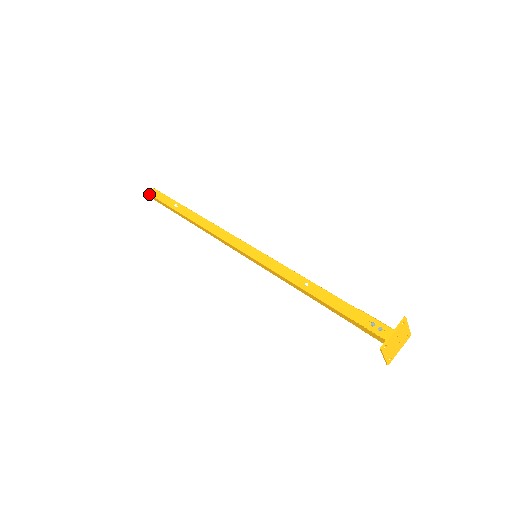
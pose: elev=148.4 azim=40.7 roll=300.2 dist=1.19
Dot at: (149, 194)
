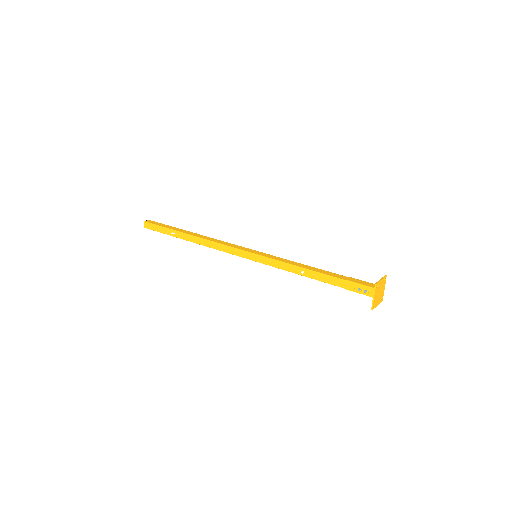
Dot at: occluded
